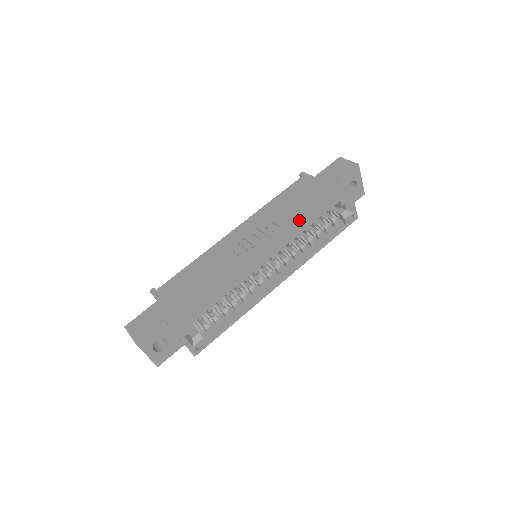
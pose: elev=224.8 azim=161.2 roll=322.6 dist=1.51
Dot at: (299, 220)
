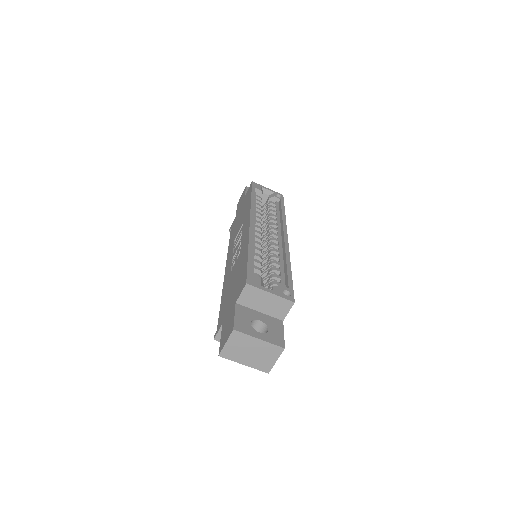
Dot at: (246, 210)
